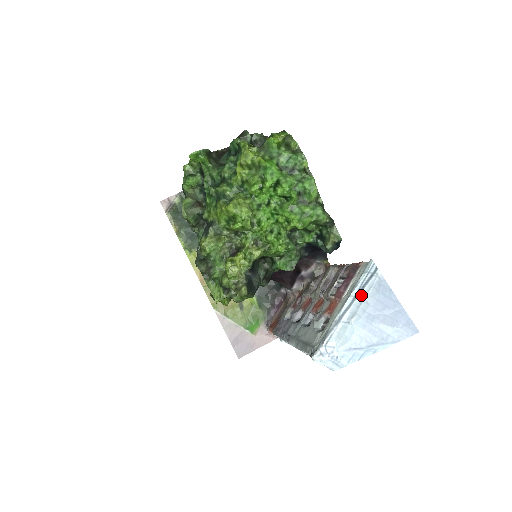
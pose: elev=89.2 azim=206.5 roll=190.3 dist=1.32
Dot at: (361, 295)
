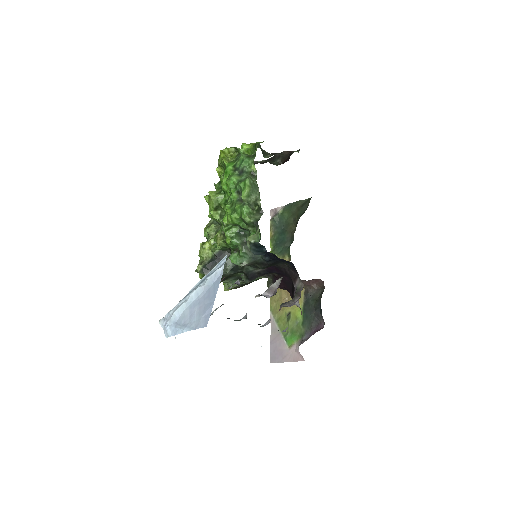
Dot at: (204, 281)
